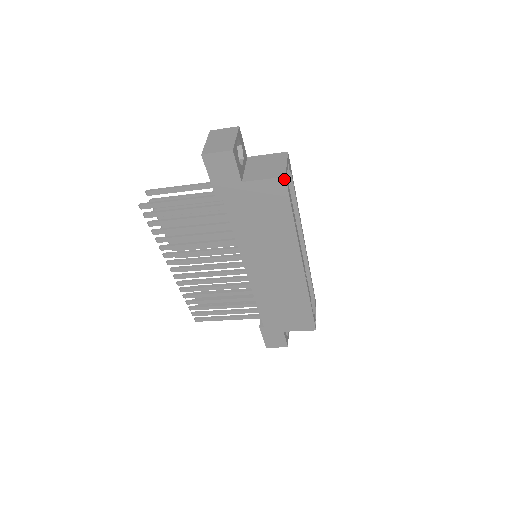
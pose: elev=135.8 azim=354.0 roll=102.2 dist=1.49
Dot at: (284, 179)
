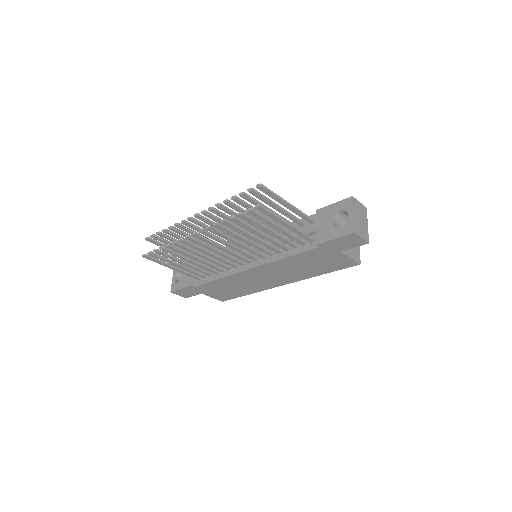
Dot at: (358, 264)
